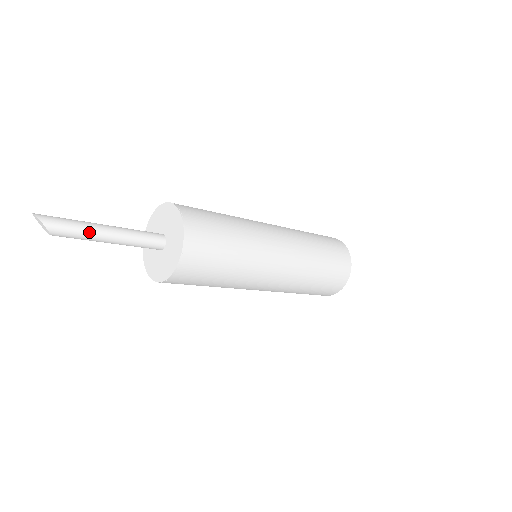
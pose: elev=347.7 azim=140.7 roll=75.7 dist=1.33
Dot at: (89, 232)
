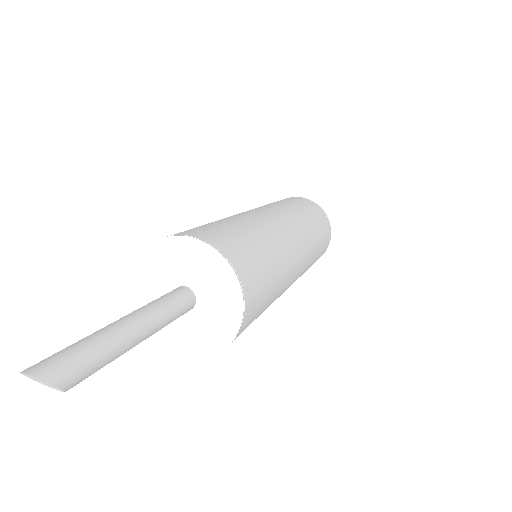
Dot at: (118, 350)
